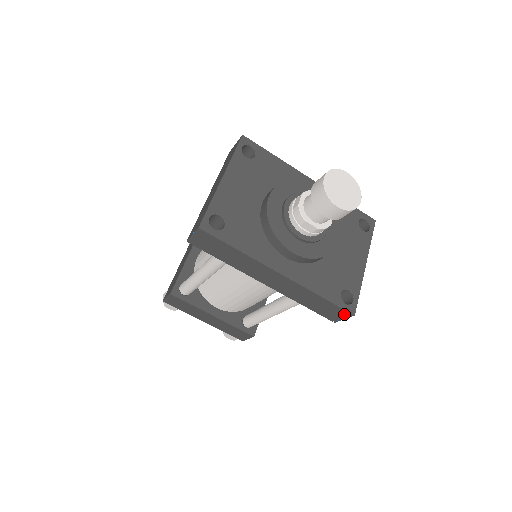
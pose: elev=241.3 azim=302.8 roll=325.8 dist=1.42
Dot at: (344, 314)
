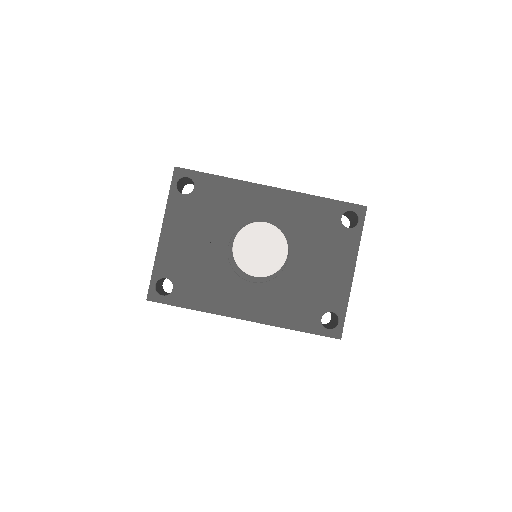
Dot at: occluded
